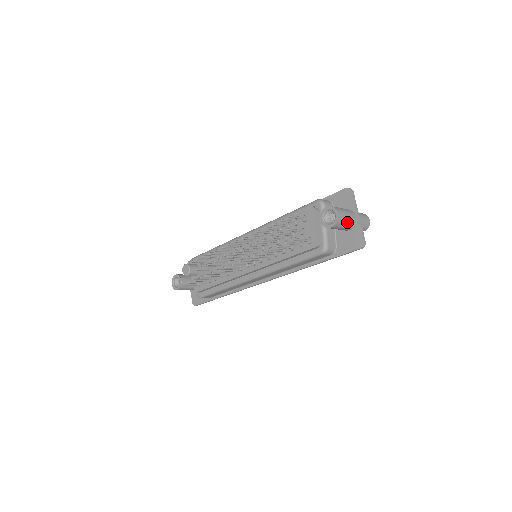
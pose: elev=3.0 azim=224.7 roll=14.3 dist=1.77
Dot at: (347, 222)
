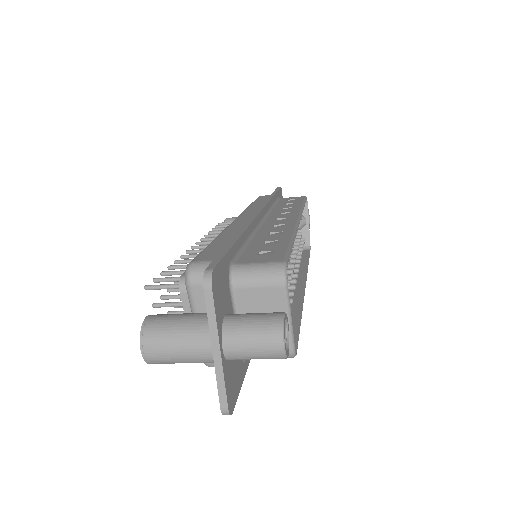
Dot at: (184, 360)
